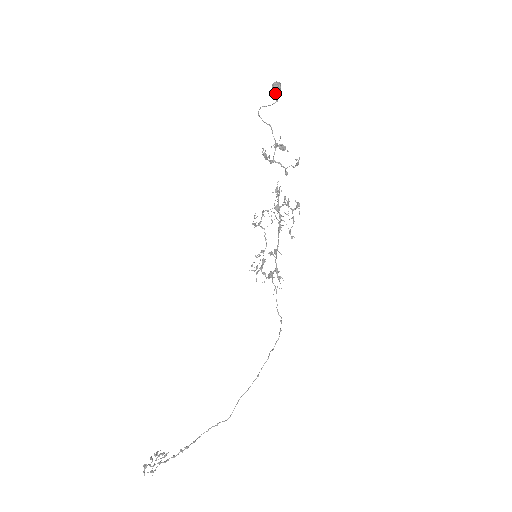
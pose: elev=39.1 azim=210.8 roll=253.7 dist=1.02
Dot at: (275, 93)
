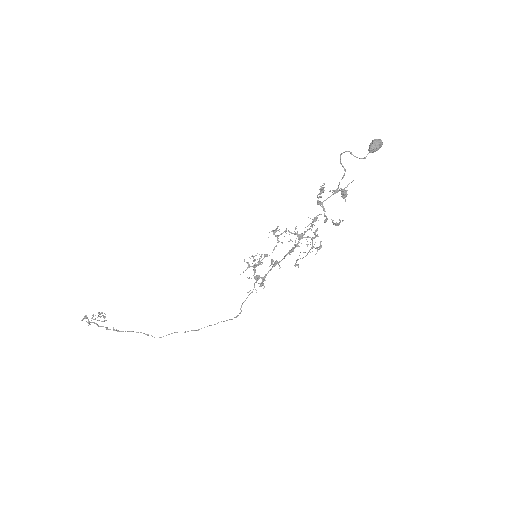
Dot at: (369, 150)
